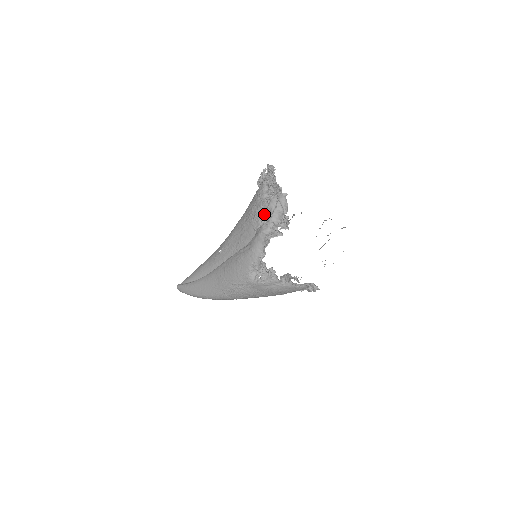
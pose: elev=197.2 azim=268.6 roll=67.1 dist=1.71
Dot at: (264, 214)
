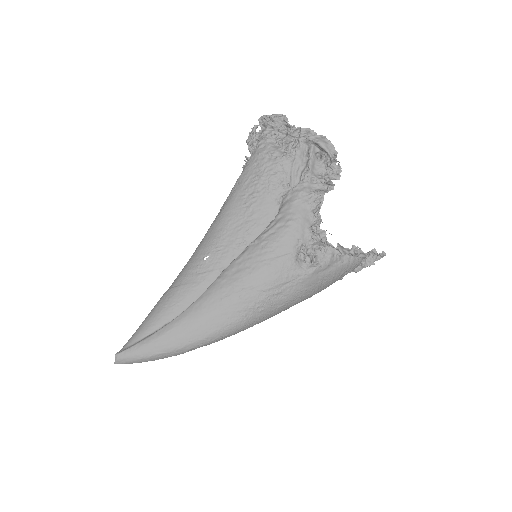
Dot at: (287, 174)
